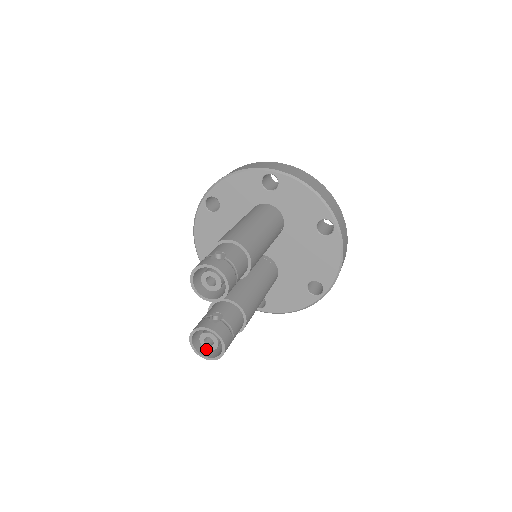
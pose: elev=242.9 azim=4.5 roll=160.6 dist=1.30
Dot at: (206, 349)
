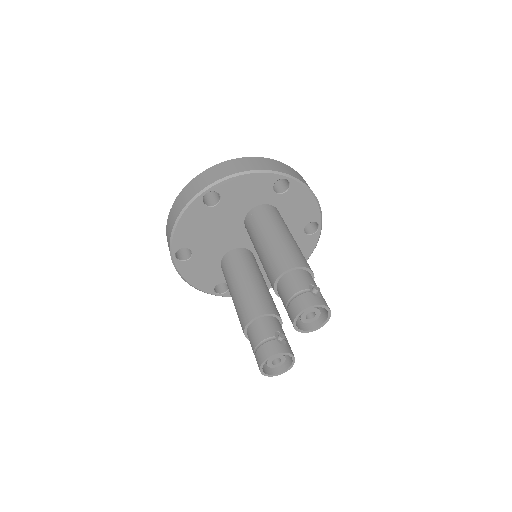
Dot at: (264, 366)
